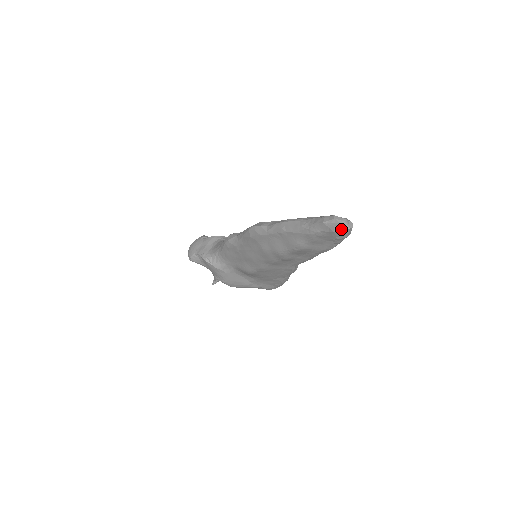
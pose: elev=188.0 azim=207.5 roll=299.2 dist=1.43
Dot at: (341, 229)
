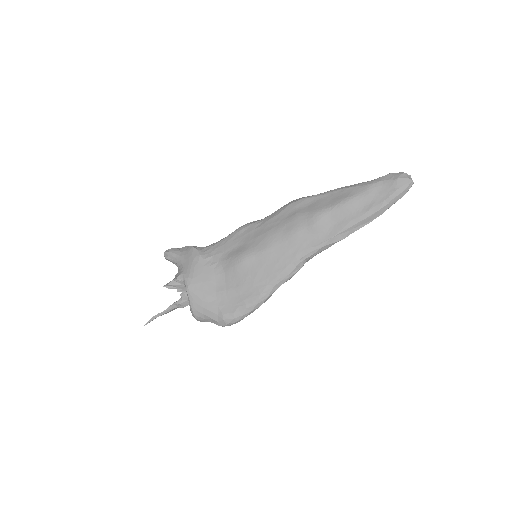
Dot at: (406, 177)
